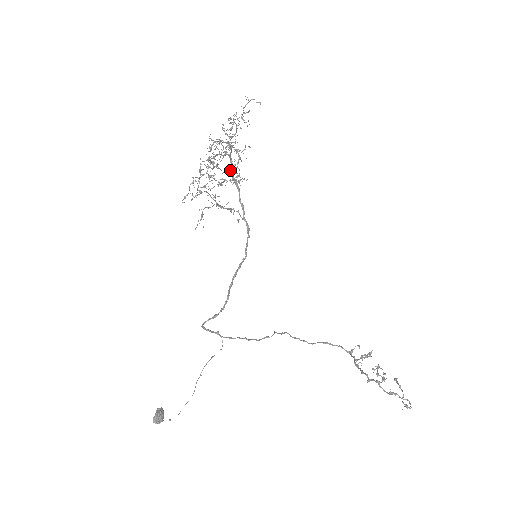
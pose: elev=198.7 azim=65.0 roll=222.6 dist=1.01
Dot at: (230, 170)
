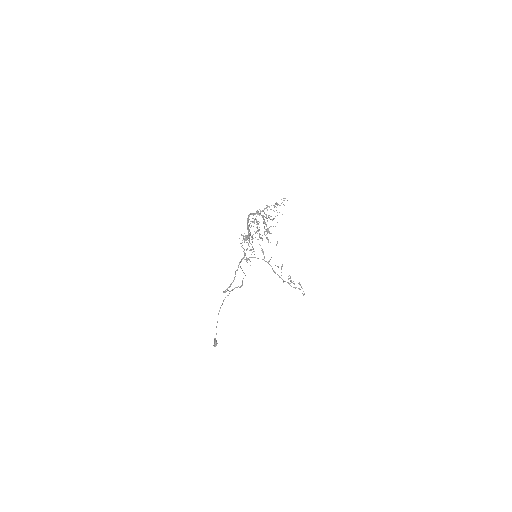
Dot at: occluded
